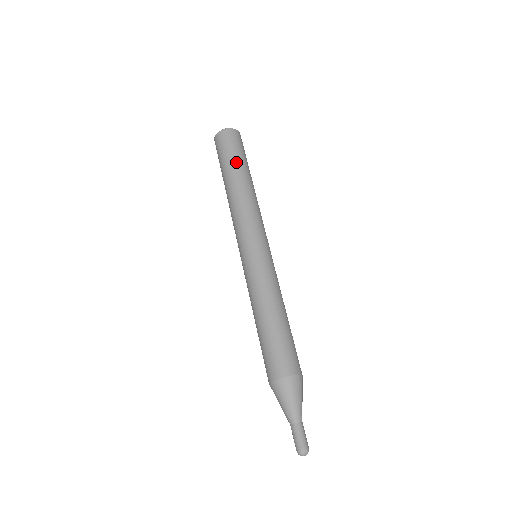
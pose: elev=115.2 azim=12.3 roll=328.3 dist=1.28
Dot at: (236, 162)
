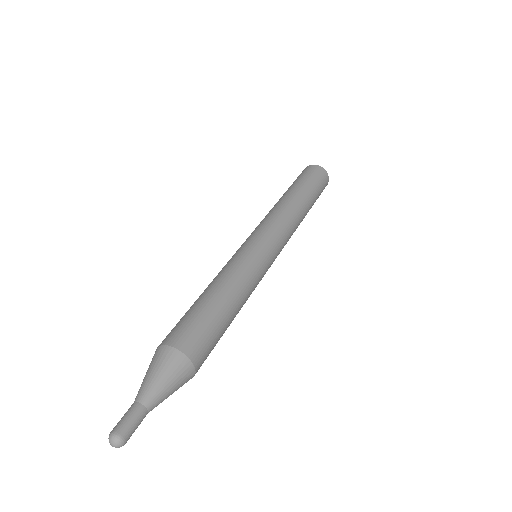
Dot at: (296, 184)
